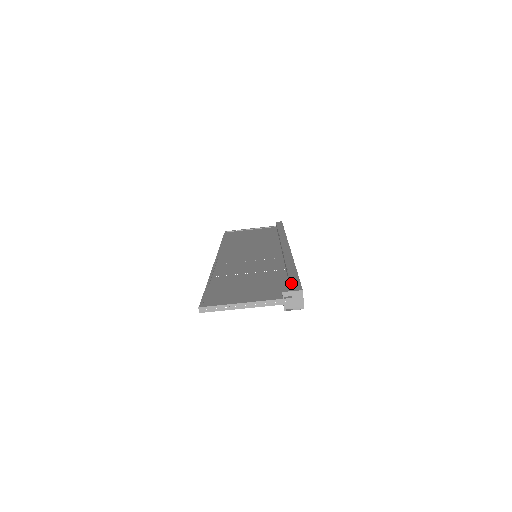
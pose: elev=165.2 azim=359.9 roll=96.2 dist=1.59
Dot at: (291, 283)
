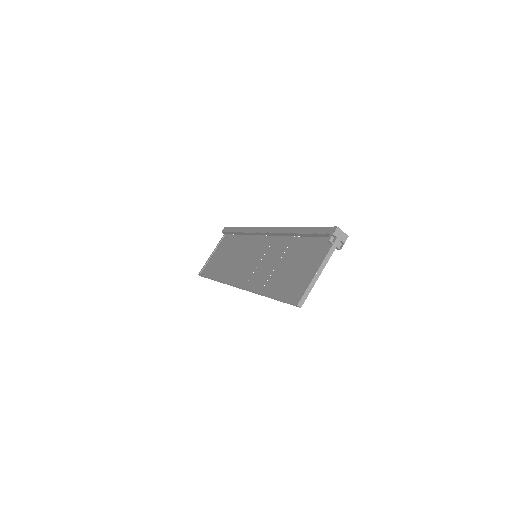
Dot at: (322, 233)
